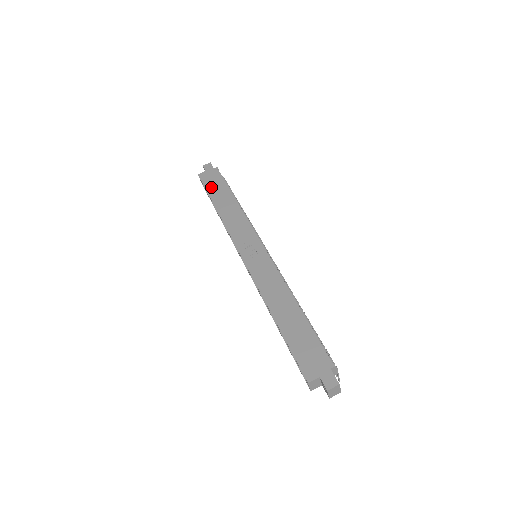
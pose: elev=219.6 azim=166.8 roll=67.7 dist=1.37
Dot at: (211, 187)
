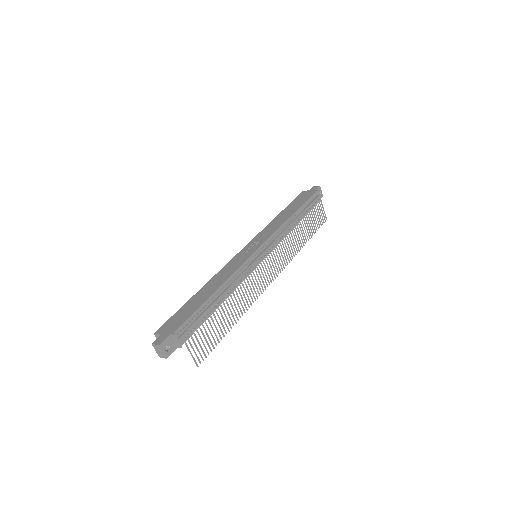
Dot at: (296, 201)
